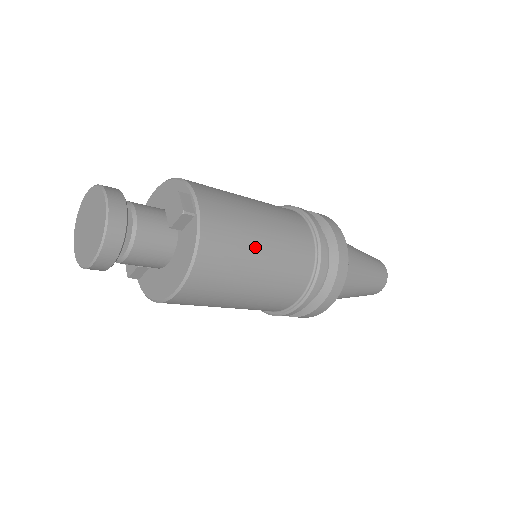
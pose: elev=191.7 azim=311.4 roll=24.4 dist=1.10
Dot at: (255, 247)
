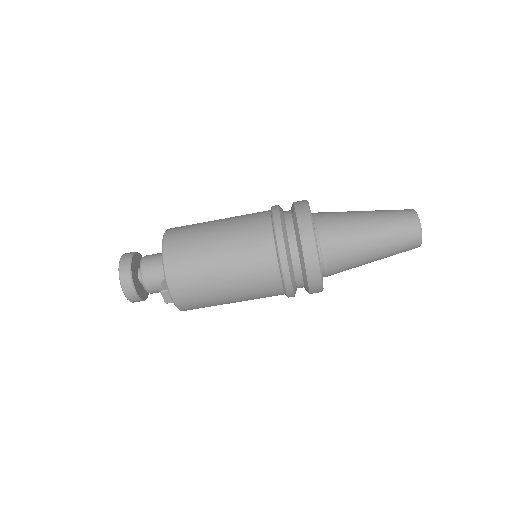
Dot at: occluded
